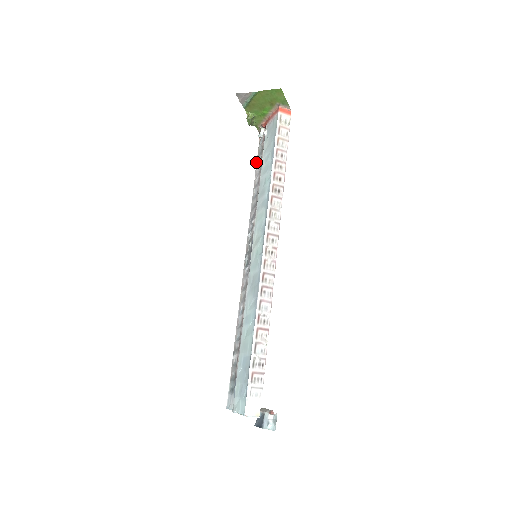
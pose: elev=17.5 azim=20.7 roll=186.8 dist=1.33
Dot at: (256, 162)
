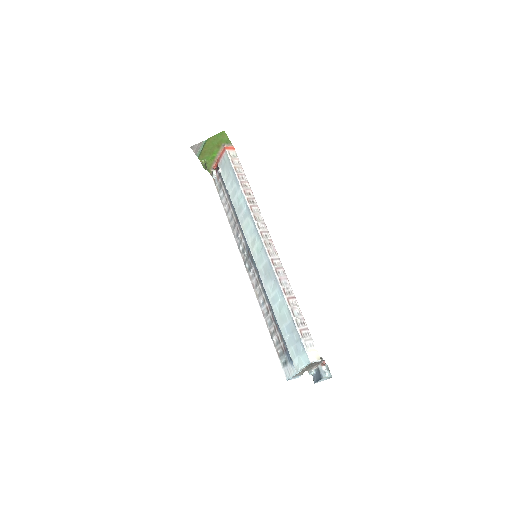
Dot at: (219, 196)
